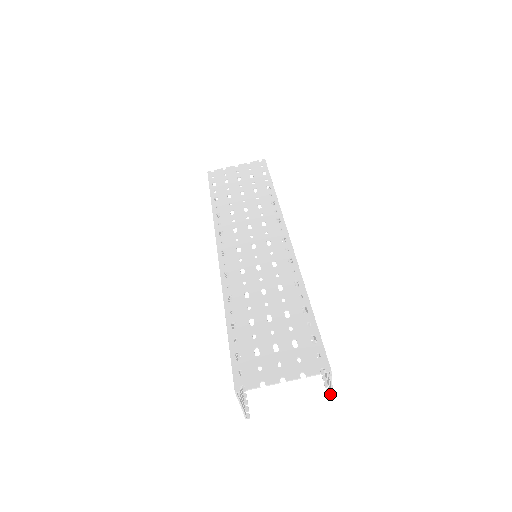
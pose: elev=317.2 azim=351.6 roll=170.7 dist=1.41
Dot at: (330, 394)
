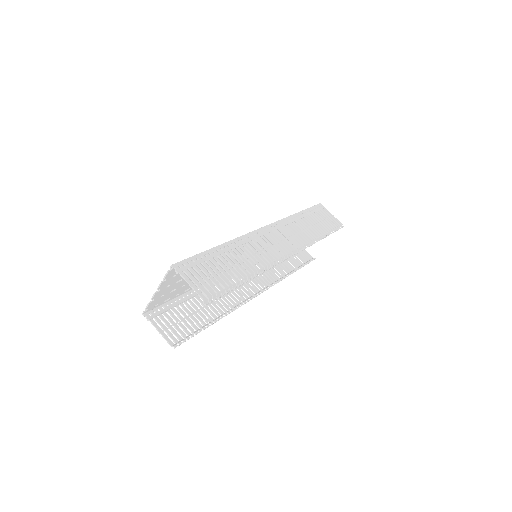
Dot at: (206, 300)
